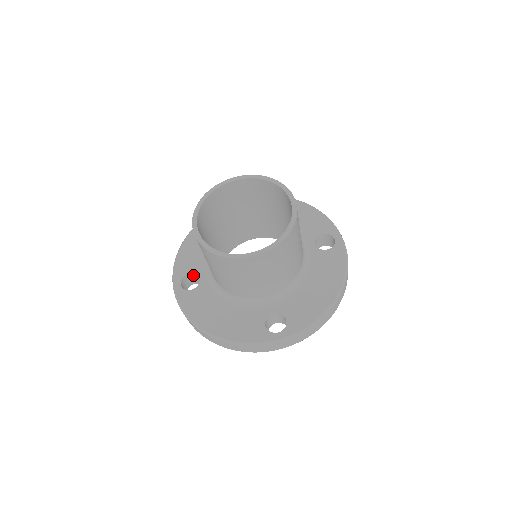
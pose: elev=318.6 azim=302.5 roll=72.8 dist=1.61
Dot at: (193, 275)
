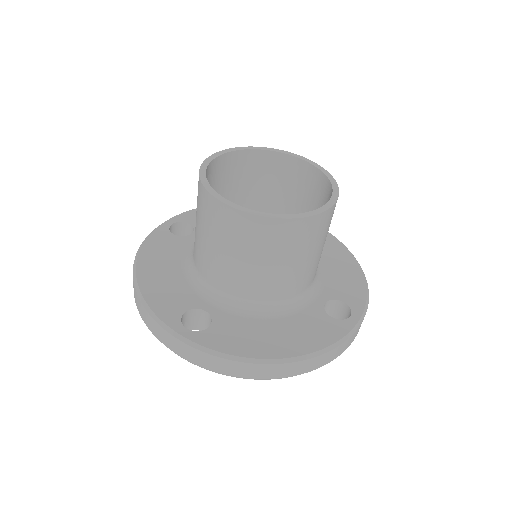
Dot at: (188, 314)
